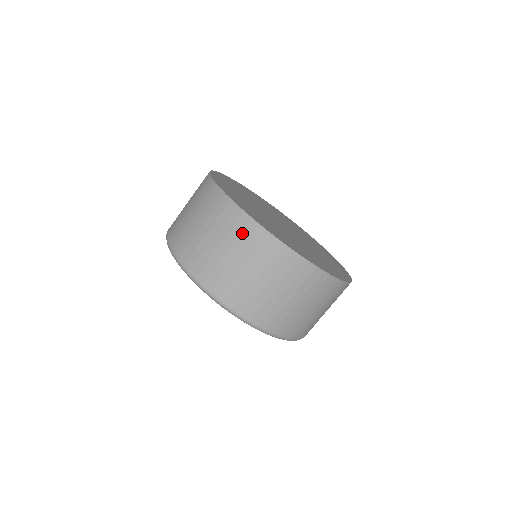
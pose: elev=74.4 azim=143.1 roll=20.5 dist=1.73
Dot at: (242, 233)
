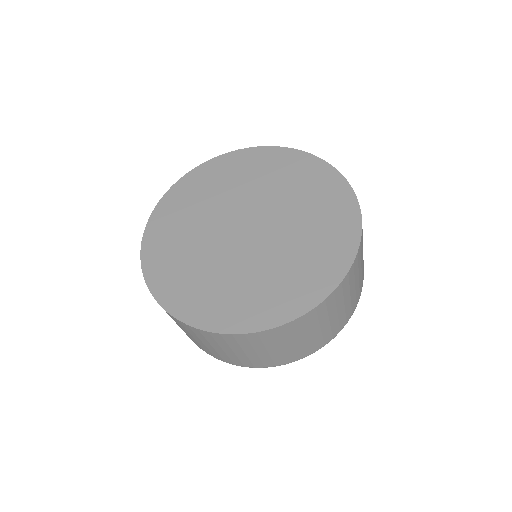
Dot at: occluded
